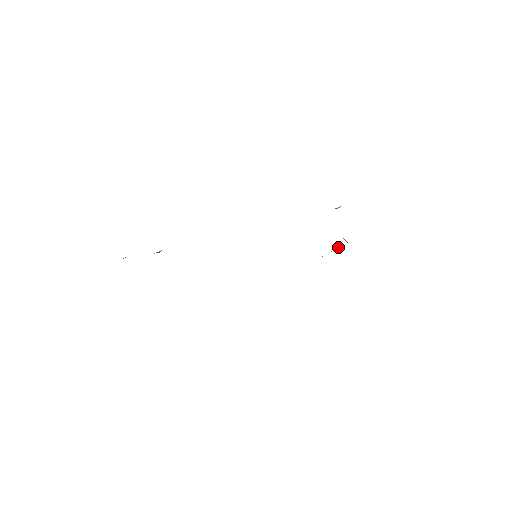
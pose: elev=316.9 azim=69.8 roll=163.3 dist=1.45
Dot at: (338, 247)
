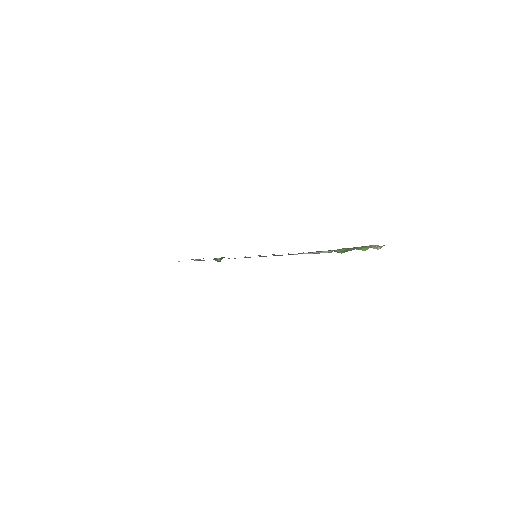
Dot at: (314, 252)
